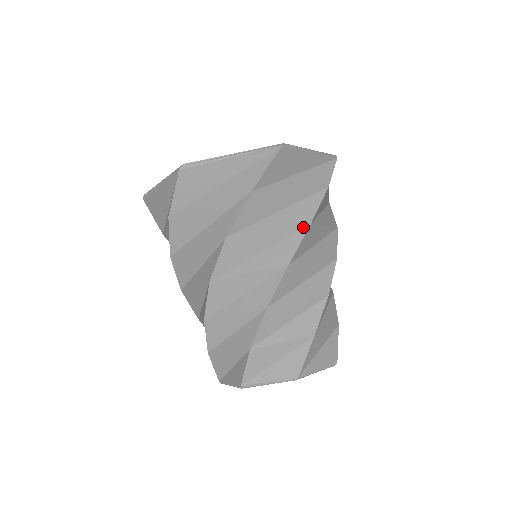
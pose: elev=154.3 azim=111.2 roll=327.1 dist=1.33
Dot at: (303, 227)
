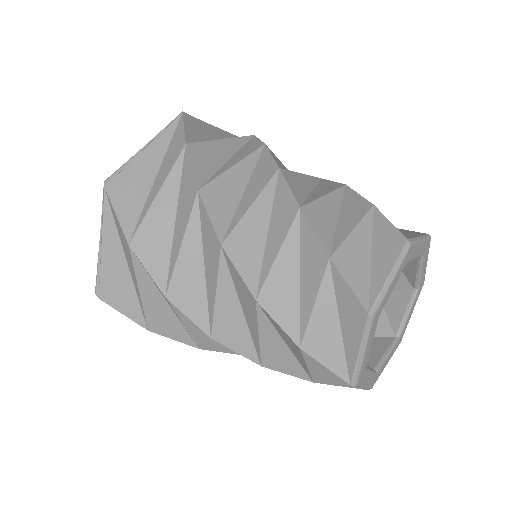
Dot at: (261, 150)
